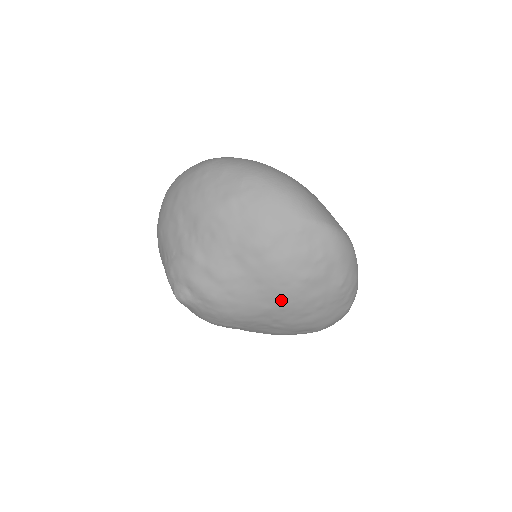
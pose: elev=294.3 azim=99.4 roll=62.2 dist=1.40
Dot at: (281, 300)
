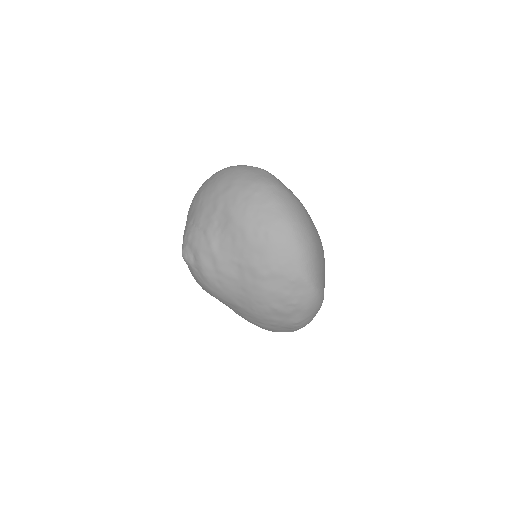
Dot at: (250, 308)
